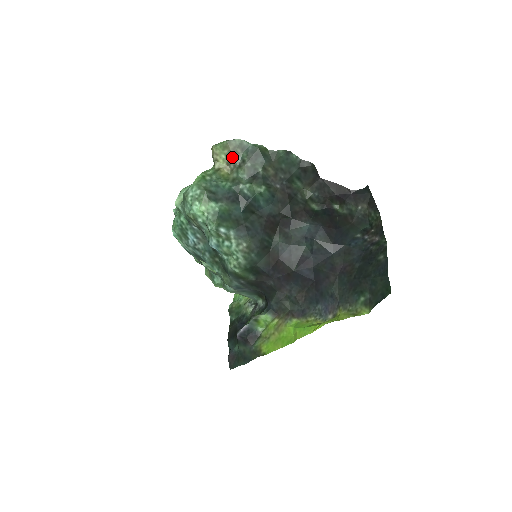
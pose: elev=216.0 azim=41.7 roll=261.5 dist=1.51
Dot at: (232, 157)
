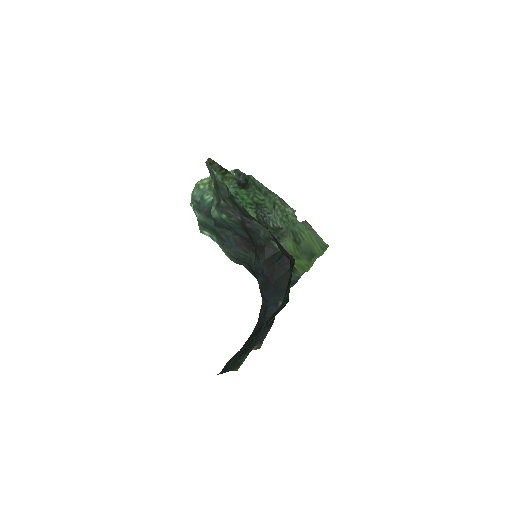
Dot at: (211, 177)
